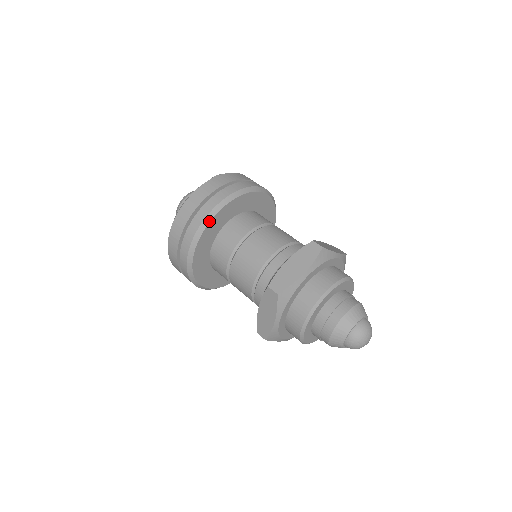
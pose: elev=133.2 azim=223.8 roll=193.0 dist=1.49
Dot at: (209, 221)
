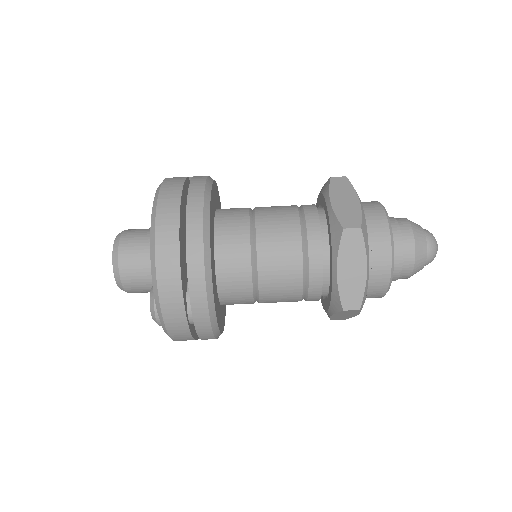
Dot at: occluded
